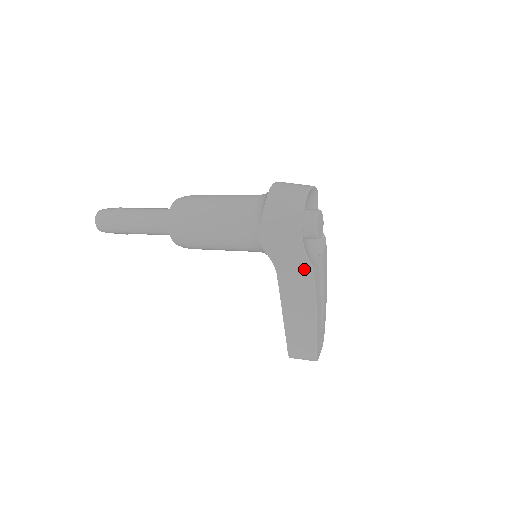
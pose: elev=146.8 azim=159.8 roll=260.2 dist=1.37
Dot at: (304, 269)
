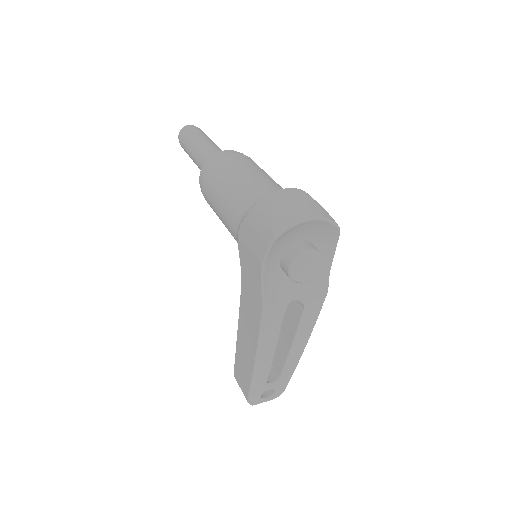
Dot at: (258, 300)
